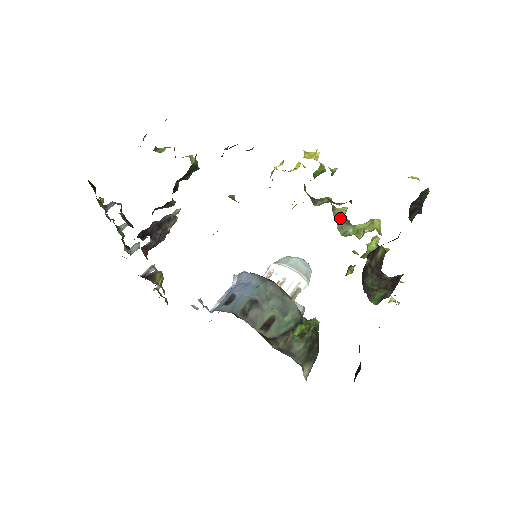
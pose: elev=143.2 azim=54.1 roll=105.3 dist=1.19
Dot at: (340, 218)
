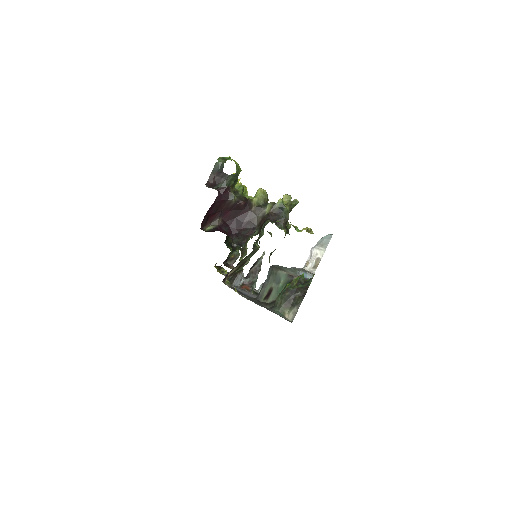
Dot at: occluded
